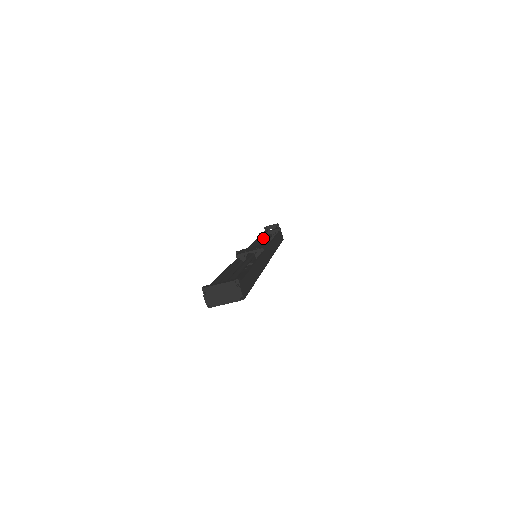
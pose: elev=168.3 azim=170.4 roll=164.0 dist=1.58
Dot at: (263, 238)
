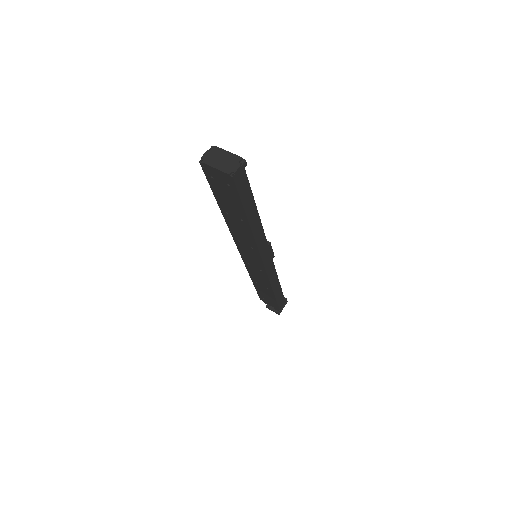
Dot at: occluded
